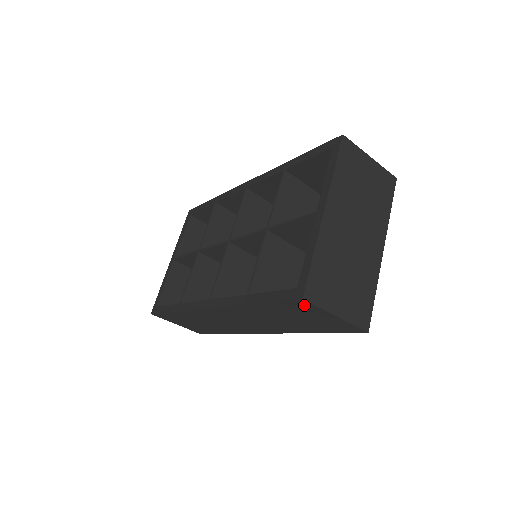
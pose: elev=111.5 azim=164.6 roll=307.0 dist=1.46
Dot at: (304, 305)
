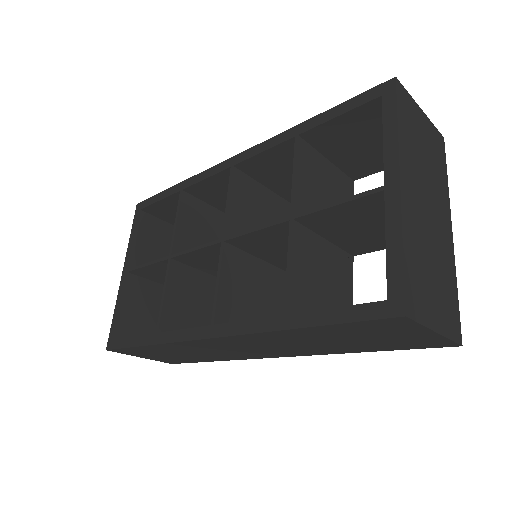
Dot at: (396, 323)
